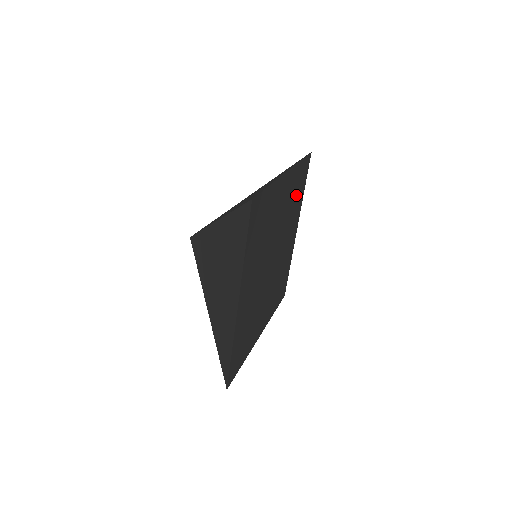
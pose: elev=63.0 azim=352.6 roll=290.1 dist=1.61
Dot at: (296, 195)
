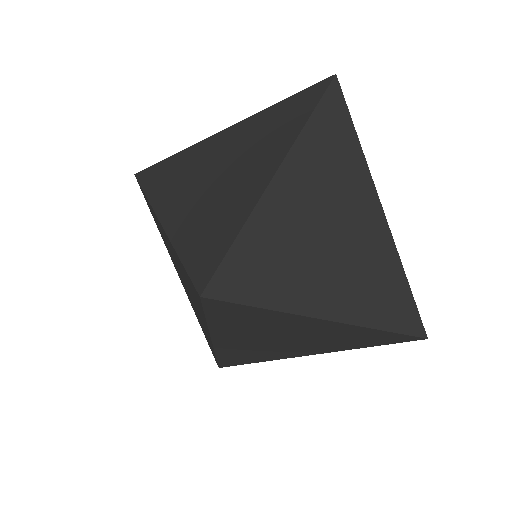
Dot at: occluded
